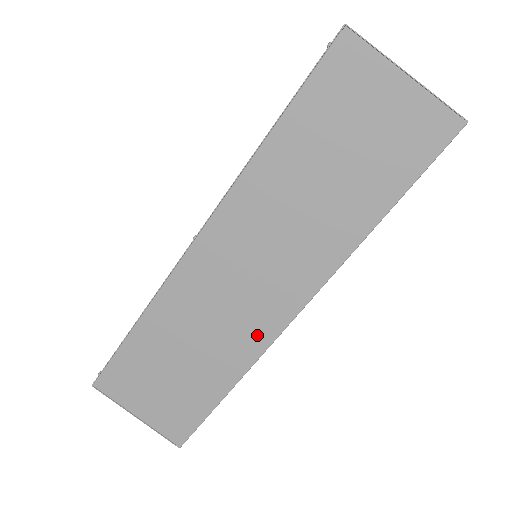
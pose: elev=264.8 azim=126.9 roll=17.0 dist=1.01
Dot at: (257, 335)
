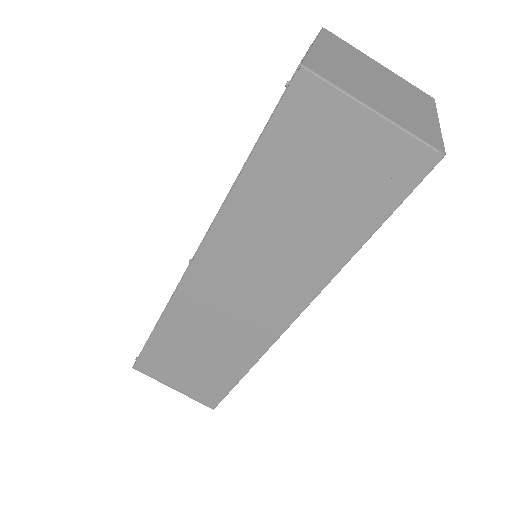
Dot at: (261, 335)
